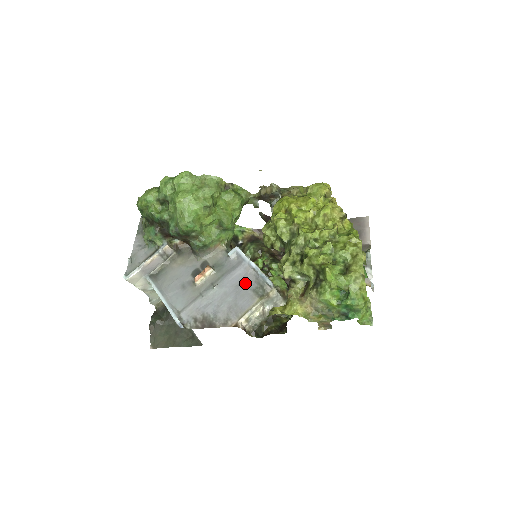
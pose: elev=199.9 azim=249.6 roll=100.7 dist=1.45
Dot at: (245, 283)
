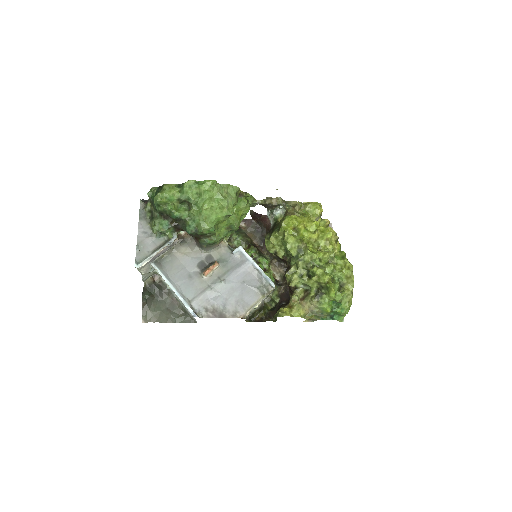
Dot at: (249, 281)
